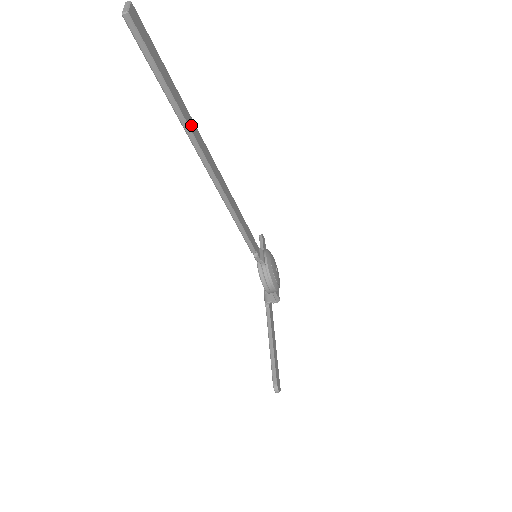
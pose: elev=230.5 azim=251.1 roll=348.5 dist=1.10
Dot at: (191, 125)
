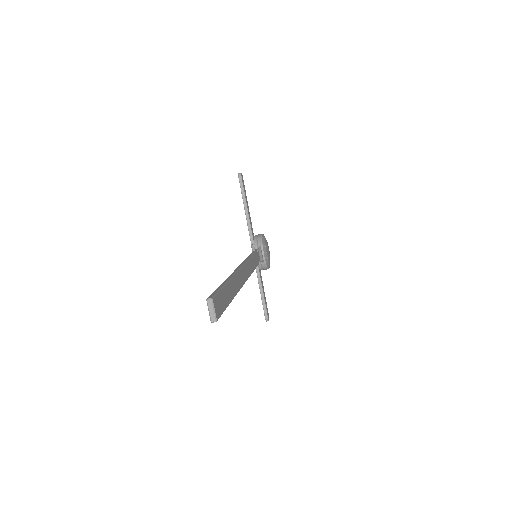
Dot at: (237, 285)
